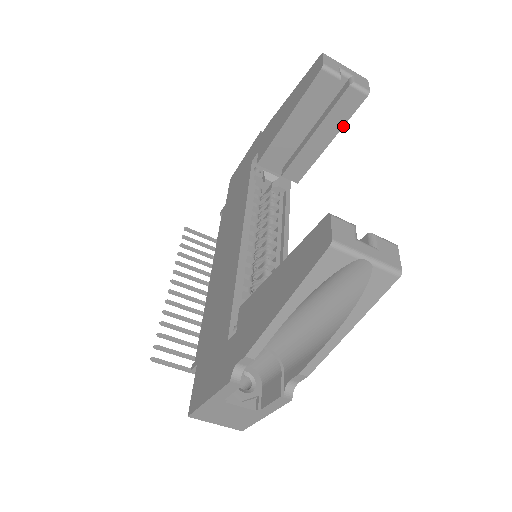
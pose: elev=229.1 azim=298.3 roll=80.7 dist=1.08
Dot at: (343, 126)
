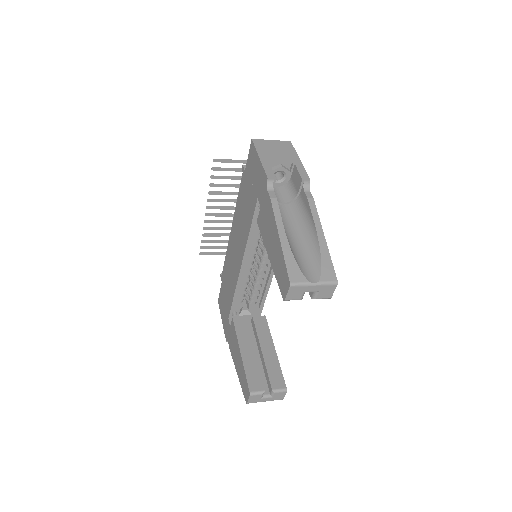
Dot at: occluded
